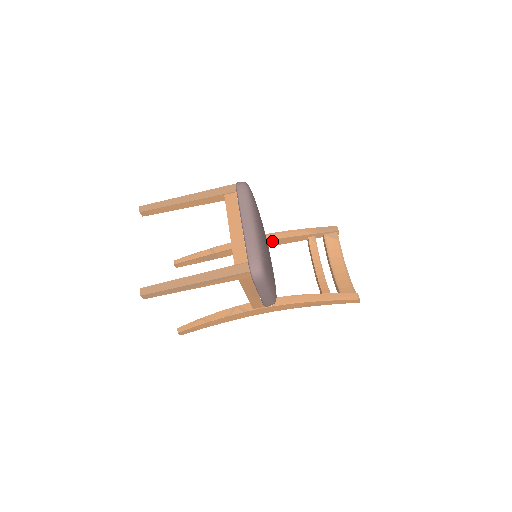
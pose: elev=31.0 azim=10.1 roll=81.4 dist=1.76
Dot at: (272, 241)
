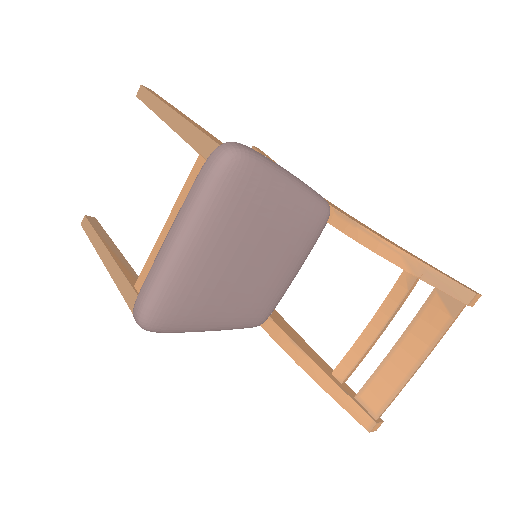
Dot at: (342, 230)
